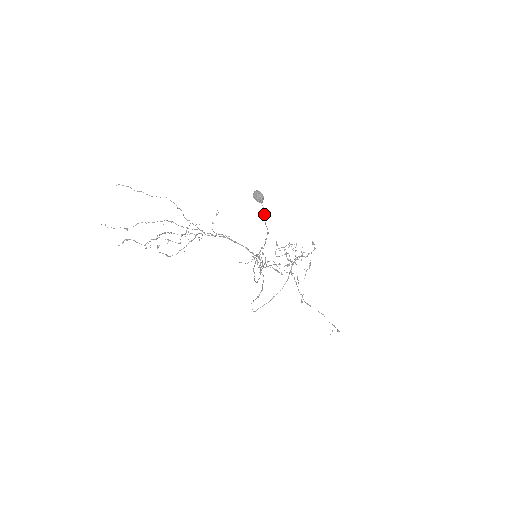
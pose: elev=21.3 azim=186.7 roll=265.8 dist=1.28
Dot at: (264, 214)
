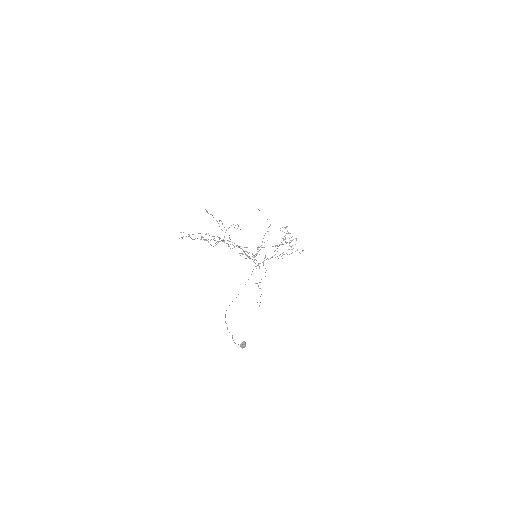
Dot at: occluded
